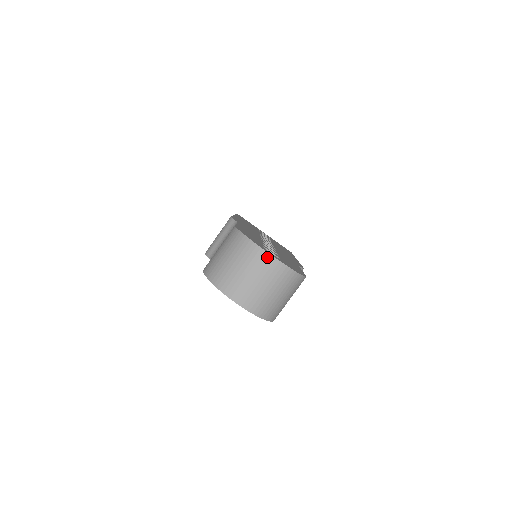
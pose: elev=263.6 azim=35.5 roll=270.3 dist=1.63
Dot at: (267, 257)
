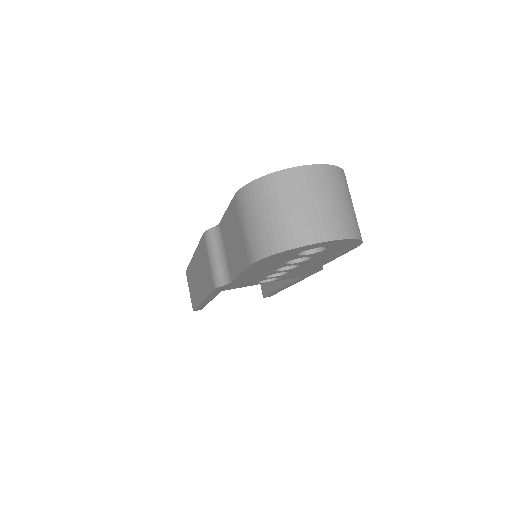
Dot at: (305, 171)
